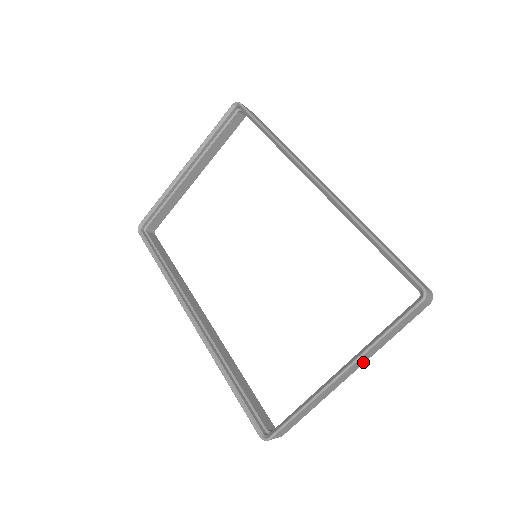
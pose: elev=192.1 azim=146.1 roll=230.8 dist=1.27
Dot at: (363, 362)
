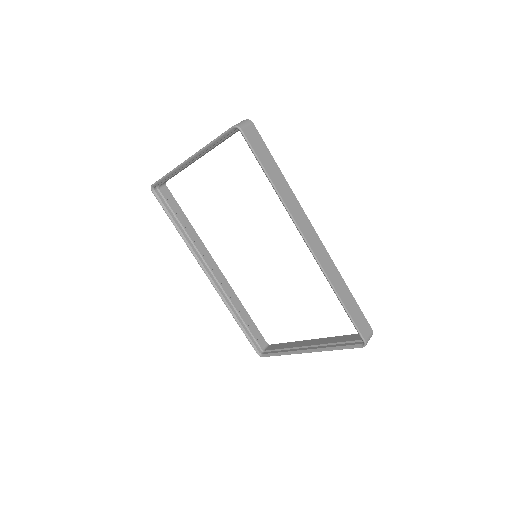
Dot at: occluded
